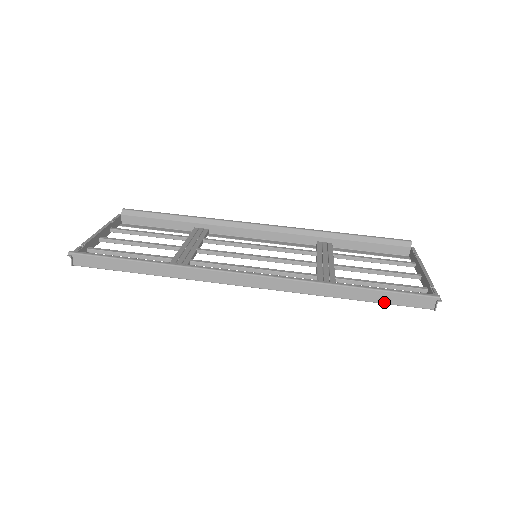
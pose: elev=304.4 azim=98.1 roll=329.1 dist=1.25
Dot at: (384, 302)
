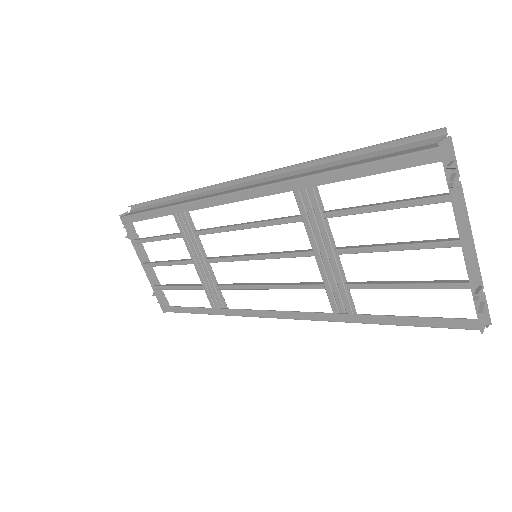
Dot at: (367, 162)
